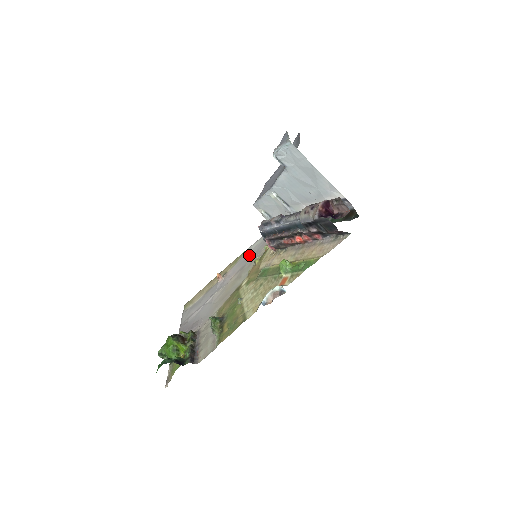
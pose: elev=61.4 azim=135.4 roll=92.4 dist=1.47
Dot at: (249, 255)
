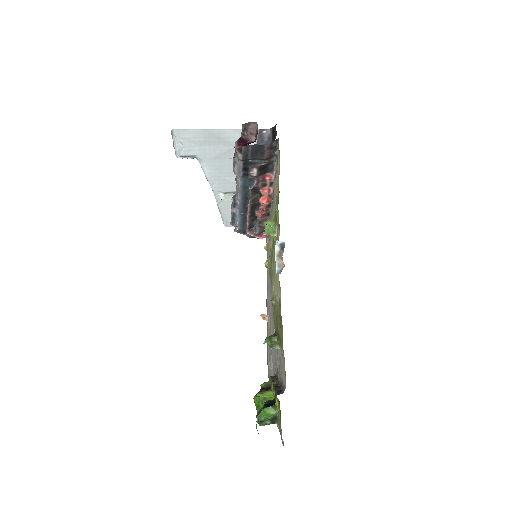
Dot at: (268, 274)
